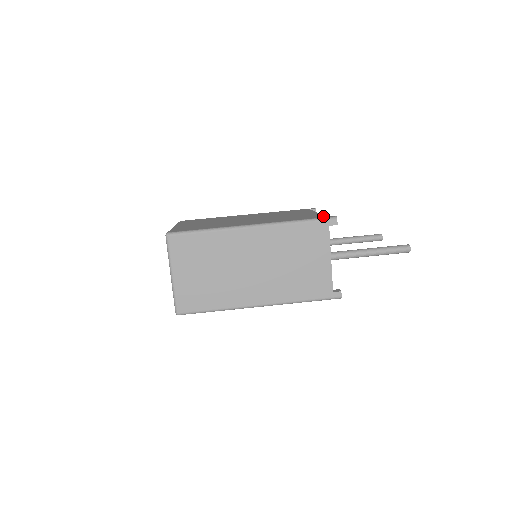
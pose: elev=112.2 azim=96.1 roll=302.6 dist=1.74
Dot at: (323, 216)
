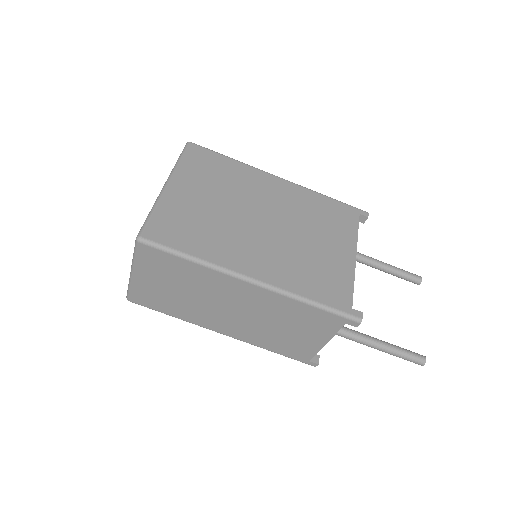
Dot at: (349, 303)
